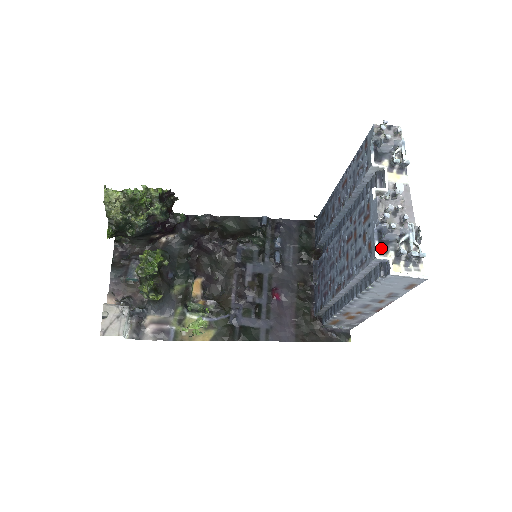
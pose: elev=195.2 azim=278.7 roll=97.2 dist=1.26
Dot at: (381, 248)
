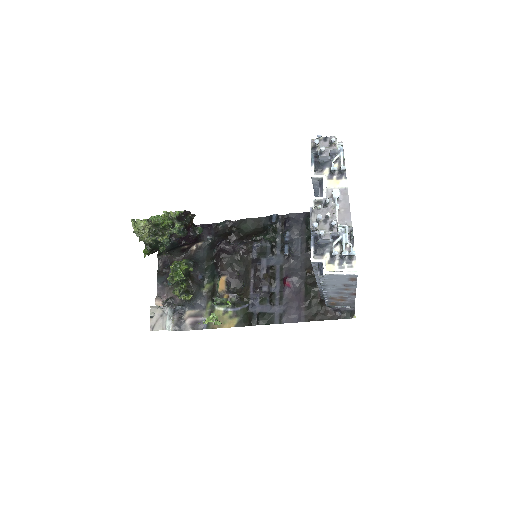
Dot at: (318, 251)
